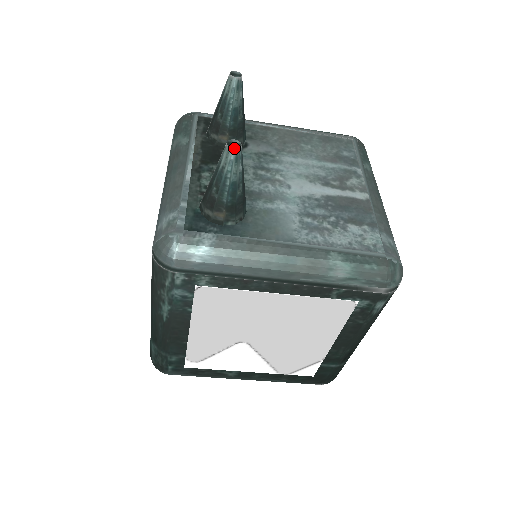
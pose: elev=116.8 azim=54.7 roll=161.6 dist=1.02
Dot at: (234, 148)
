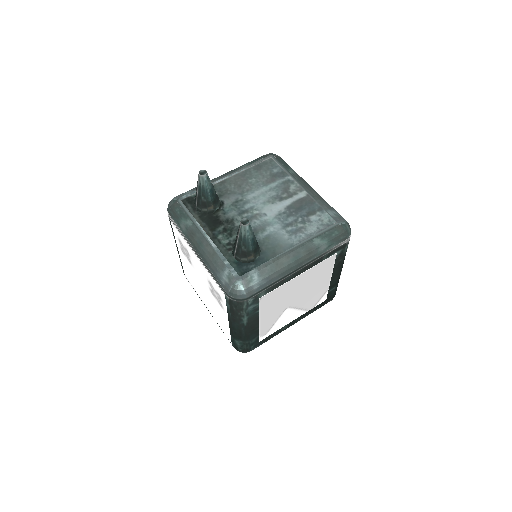
Dot at: (247, 224)
